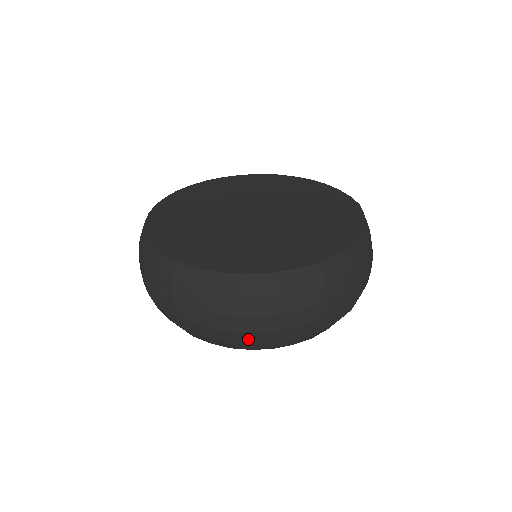
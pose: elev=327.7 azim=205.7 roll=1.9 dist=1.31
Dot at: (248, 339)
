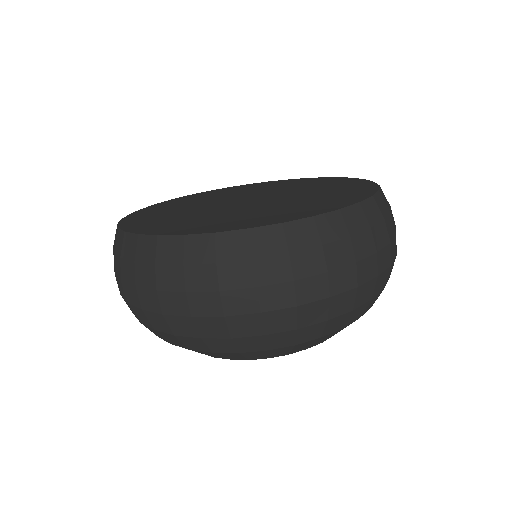
Dot at: (327, 311)
